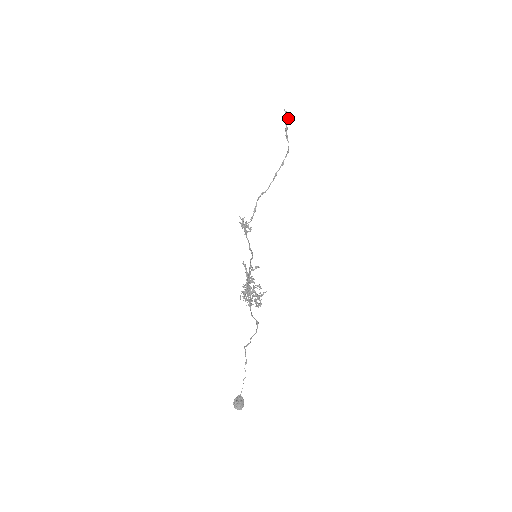
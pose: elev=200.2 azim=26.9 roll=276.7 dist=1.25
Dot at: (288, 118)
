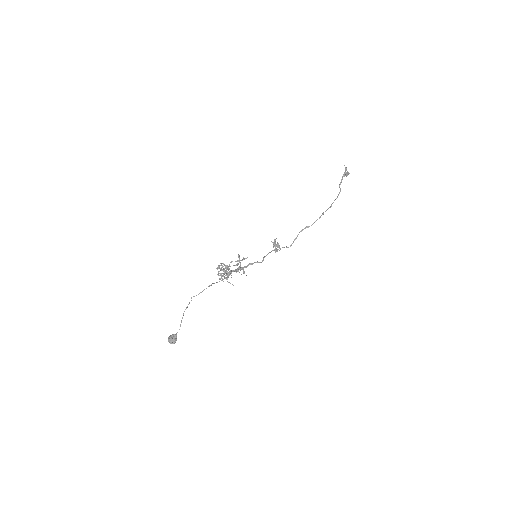
Dot at: (347, 172)
